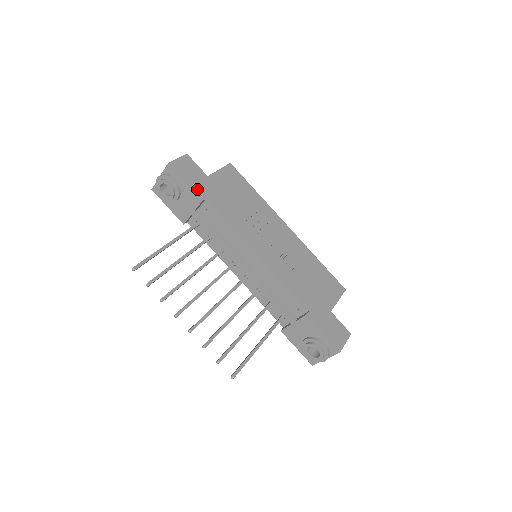
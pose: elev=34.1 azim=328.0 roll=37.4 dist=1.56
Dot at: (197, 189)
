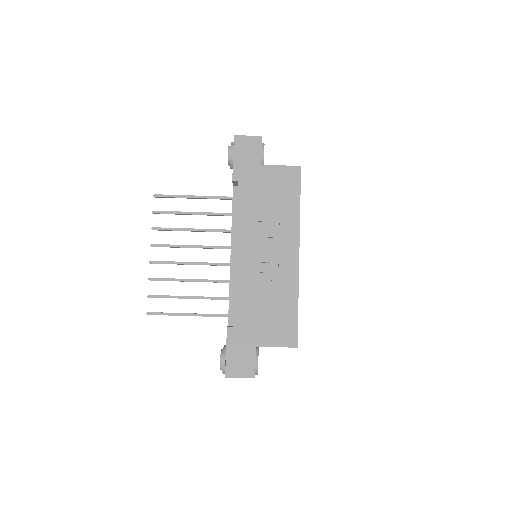
Dot at: (238, 169)
